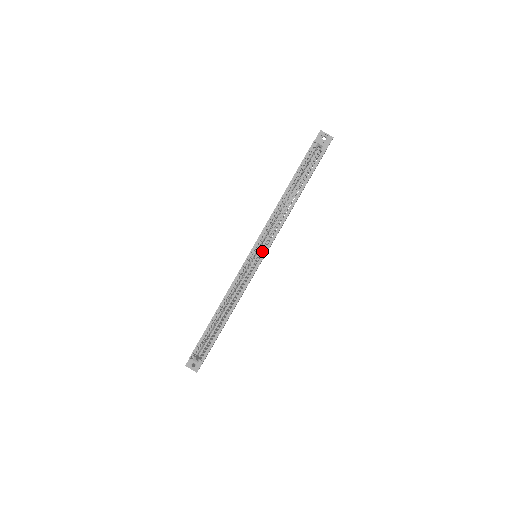
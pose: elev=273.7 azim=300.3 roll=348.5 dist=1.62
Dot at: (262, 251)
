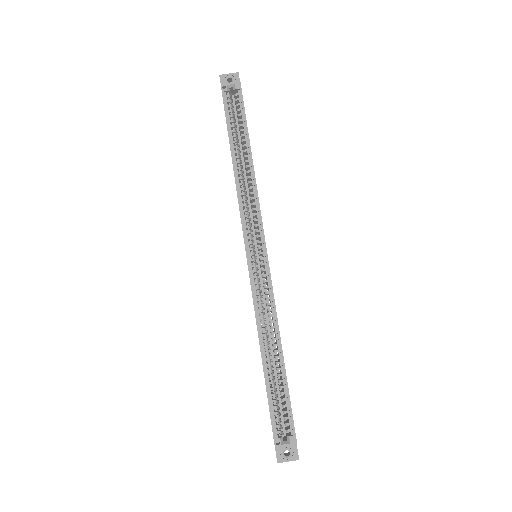
Dot at: (258, 241)
